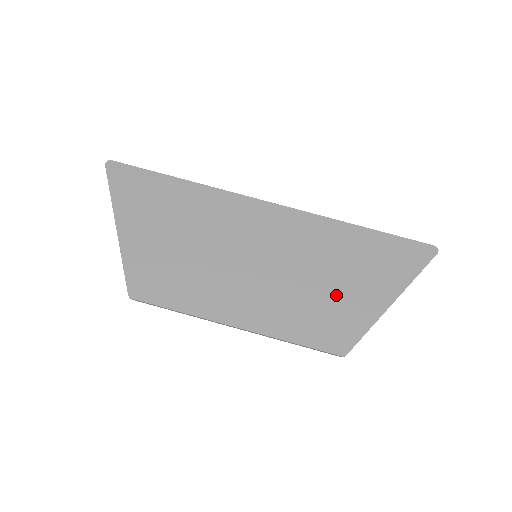
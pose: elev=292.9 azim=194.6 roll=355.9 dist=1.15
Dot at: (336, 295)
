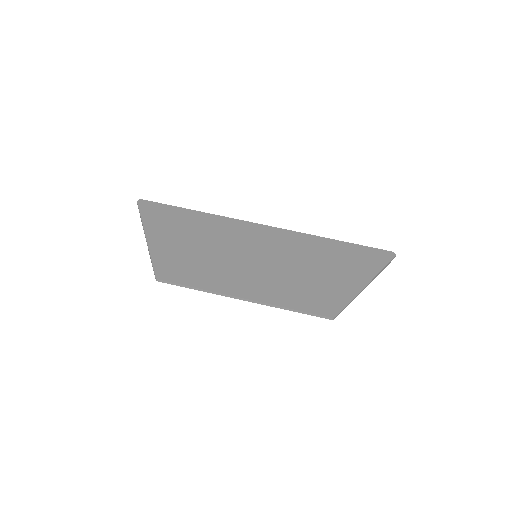
Dot at: (321, 279)
